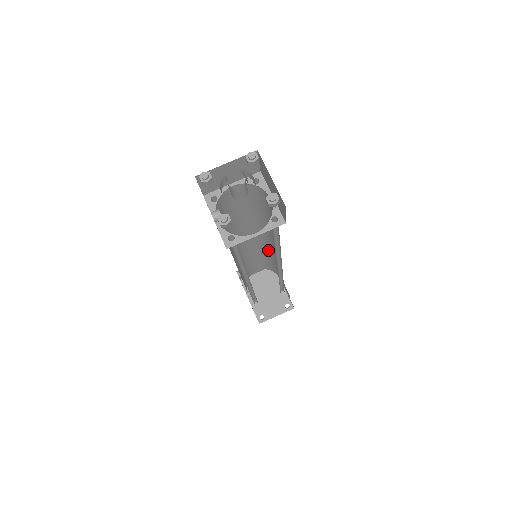
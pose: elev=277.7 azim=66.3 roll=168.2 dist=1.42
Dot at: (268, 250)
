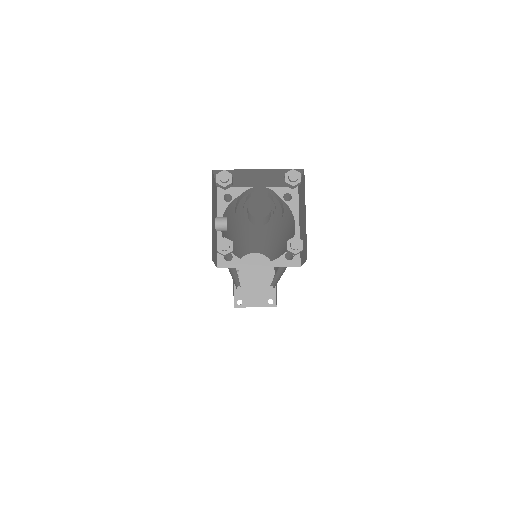
Dot at: (273, 247)
